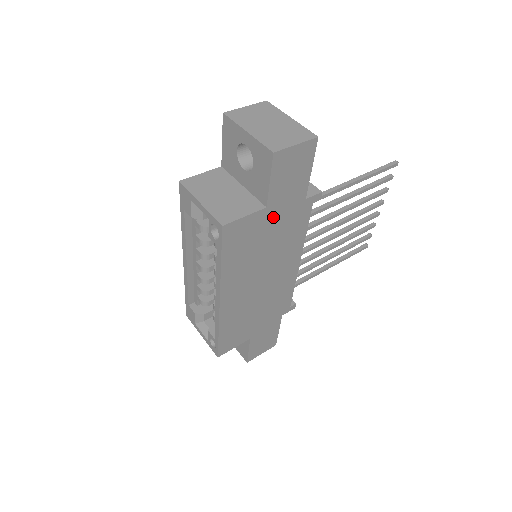
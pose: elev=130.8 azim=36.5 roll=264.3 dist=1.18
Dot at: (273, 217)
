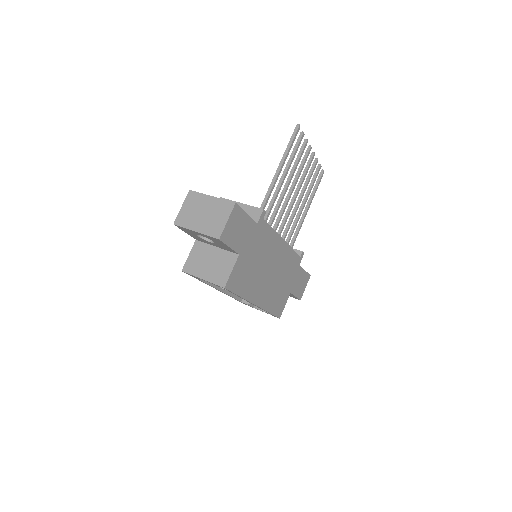
Dot at: (247, 251)
